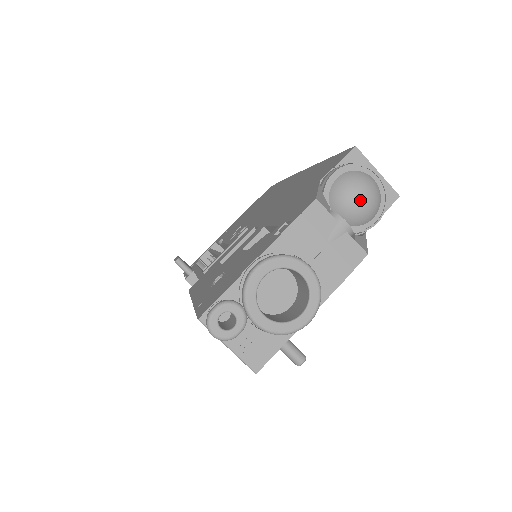
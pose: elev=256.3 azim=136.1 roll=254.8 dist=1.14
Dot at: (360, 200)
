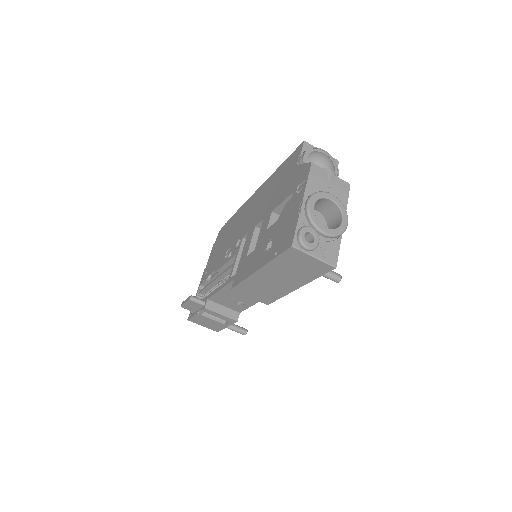
Dot at: (326, 163)
